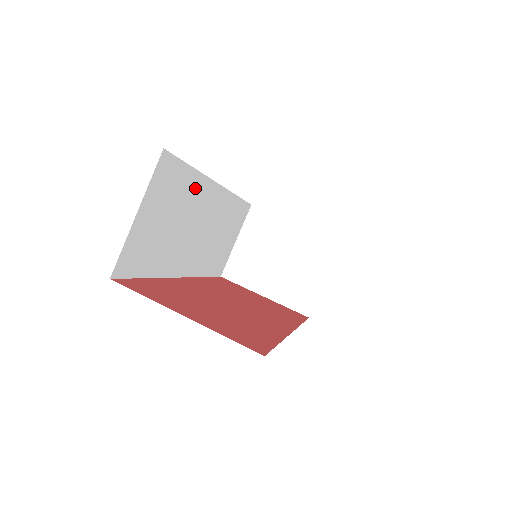
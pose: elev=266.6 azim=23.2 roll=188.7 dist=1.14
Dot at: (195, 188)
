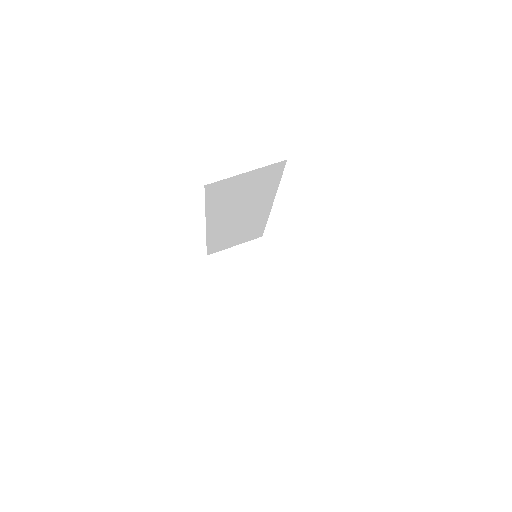
Dot at: (267, 192)
